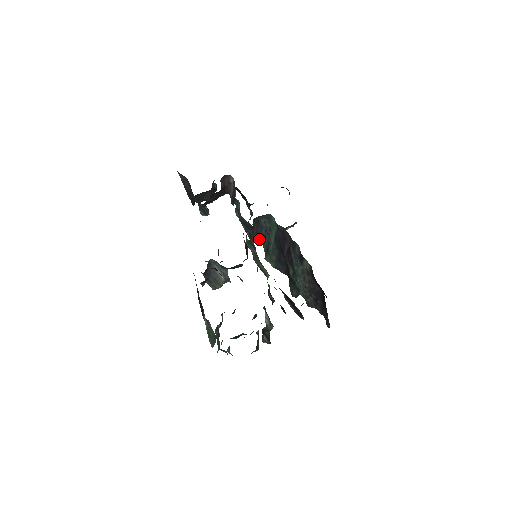
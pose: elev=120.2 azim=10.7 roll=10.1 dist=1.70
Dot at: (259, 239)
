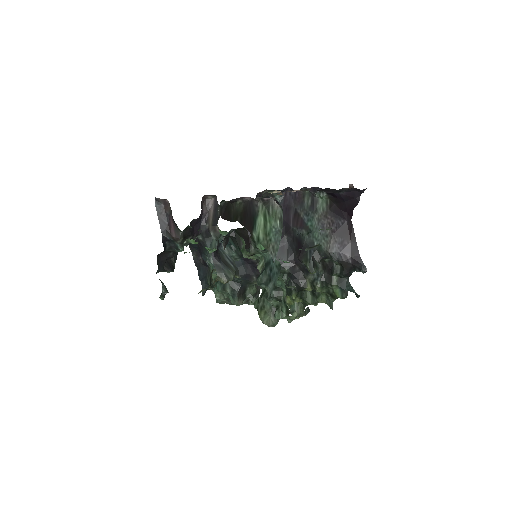
Dot at: (242, 274)
